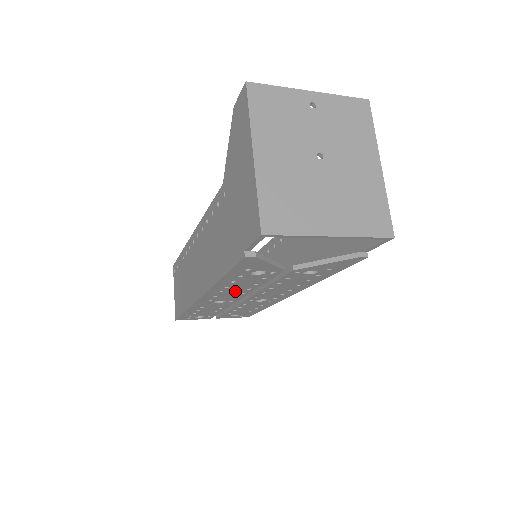
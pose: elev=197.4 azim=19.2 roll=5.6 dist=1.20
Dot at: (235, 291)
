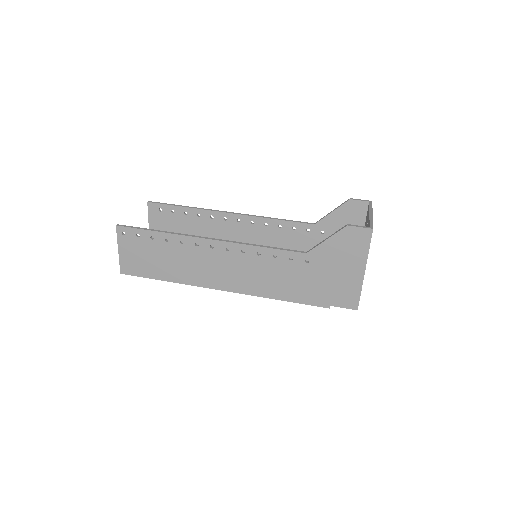
Dot at: occluded
